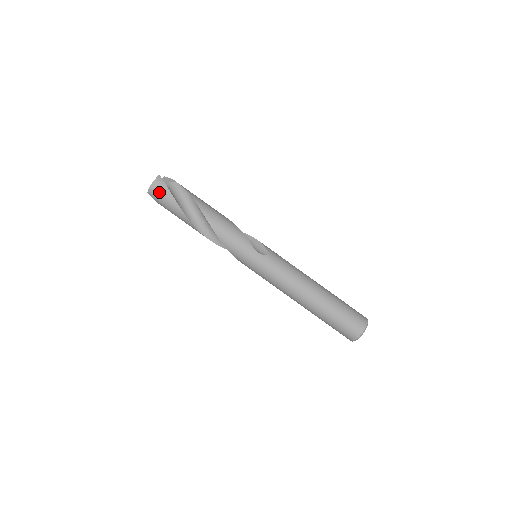
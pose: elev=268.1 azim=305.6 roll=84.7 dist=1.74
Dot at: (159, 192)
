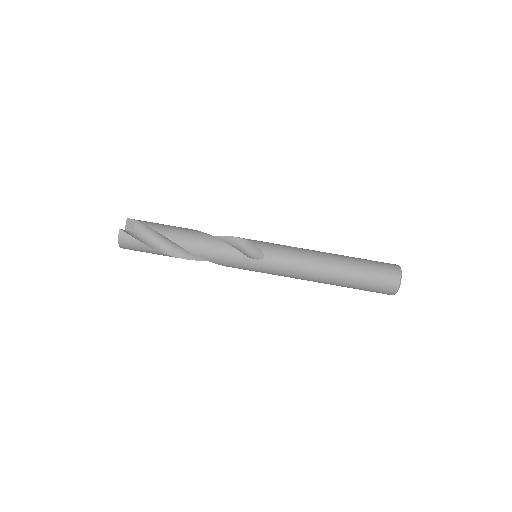
Dot at: (130, 246)
